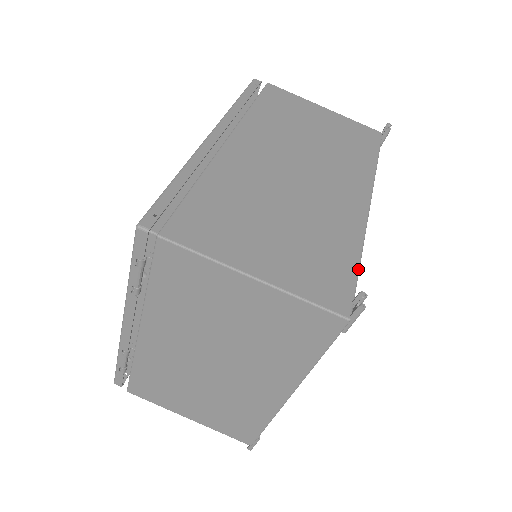
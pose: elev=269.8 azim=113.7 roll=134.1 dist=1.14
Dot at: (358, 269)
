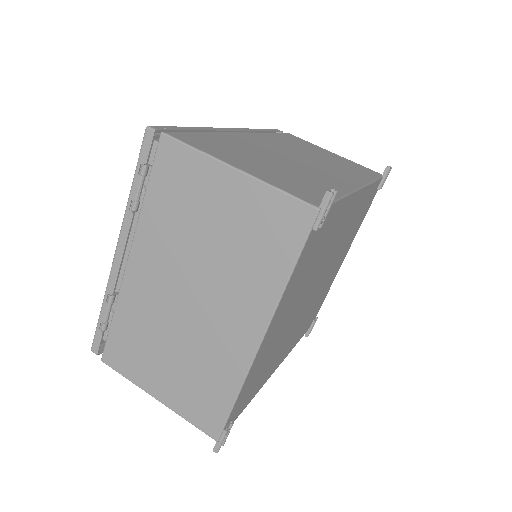
Dot at: (337, 199)
